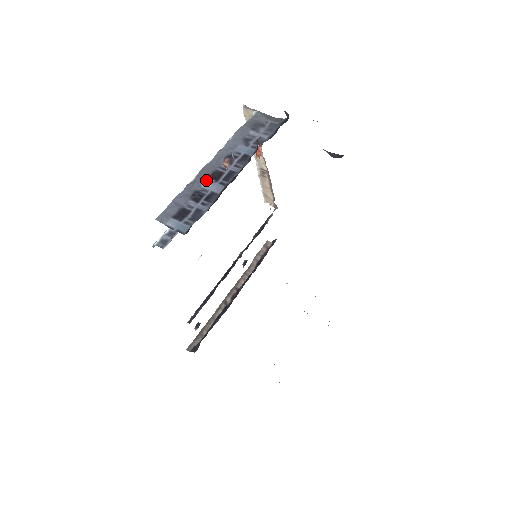
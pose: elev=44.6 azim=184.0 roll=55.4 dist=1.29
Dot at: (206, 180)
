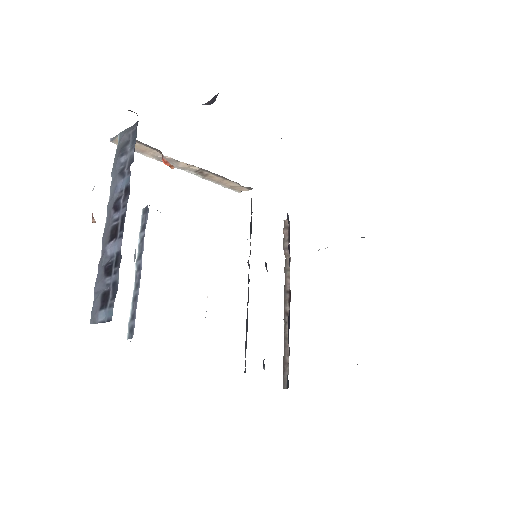
Dot at: (108, 246)
